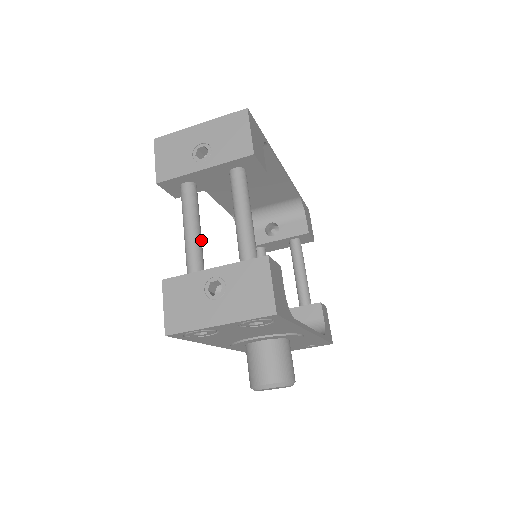
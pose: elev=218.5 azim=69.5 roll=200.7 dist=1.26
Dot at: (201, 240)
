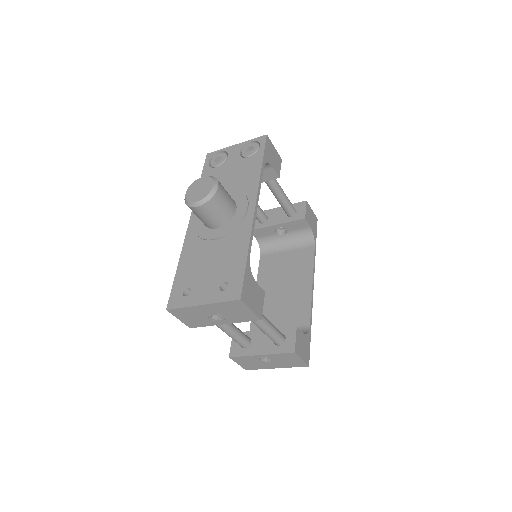
Dot at: (238, 330)
